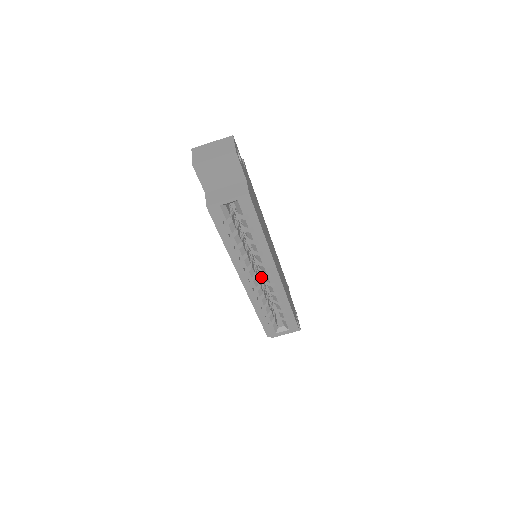
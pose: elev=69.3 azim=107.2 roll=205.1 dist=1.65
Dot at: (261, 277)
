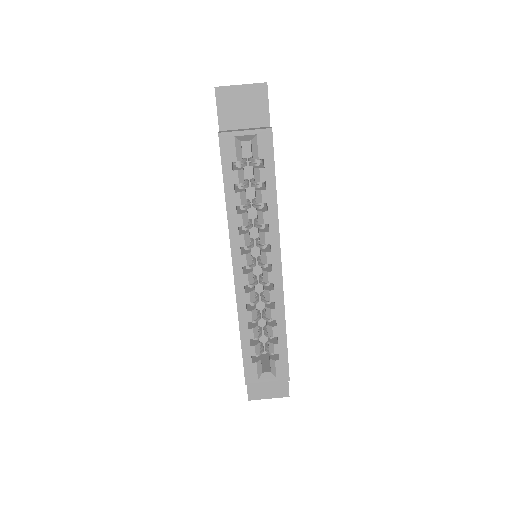
Dot at: (257, 282)
